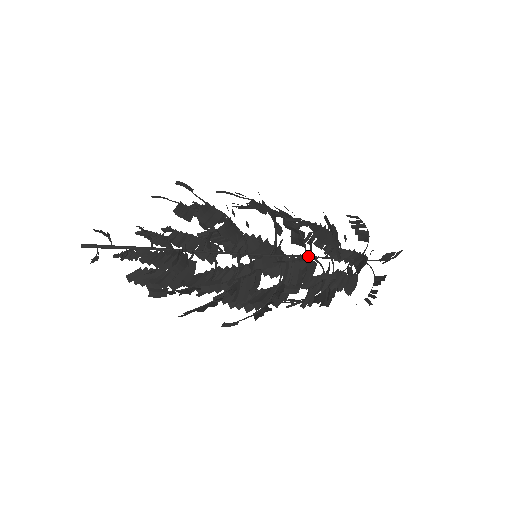
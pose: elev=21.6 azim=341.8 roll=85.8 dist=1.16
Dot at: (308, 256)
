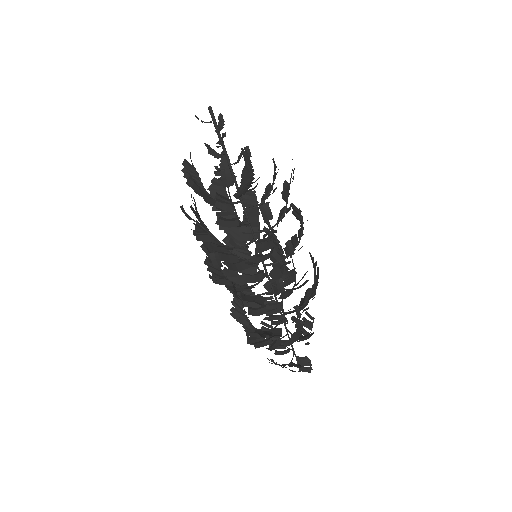
Dot at: (294, 288)
